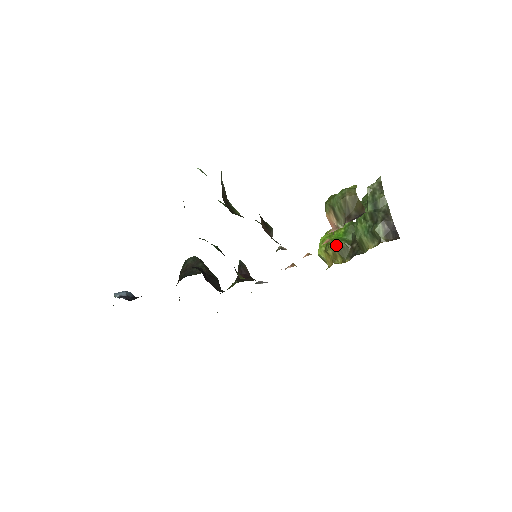
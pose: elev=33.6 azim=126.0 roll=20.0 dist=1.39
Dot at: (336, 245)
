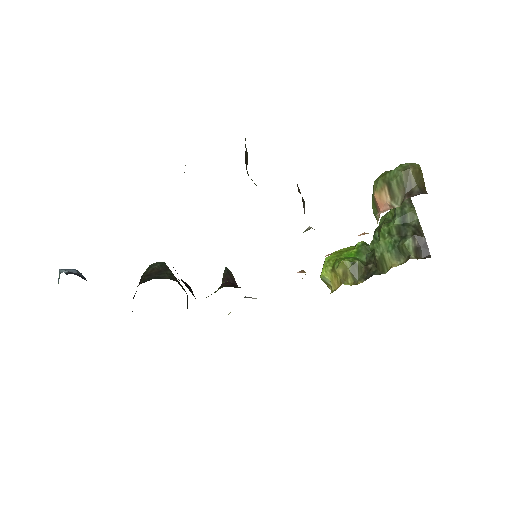
Dot at: (349, 262)
